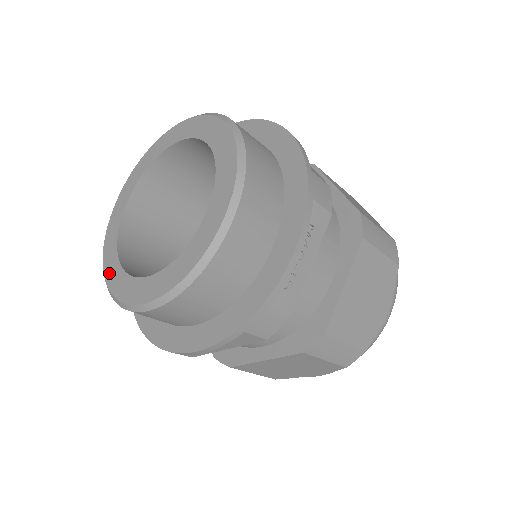
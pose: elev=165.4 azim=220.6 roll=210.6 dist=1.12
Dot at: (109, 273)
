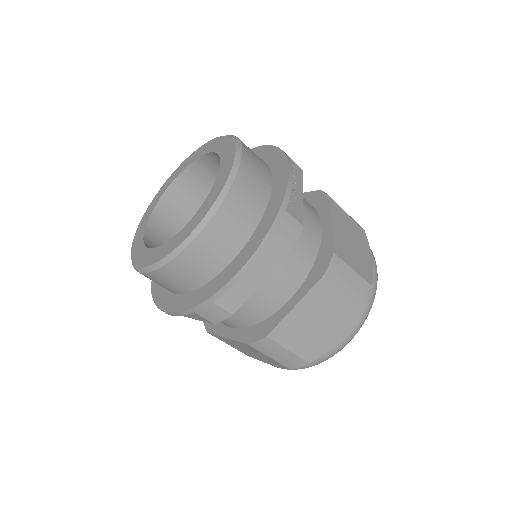
Dot at: (145, 261)
